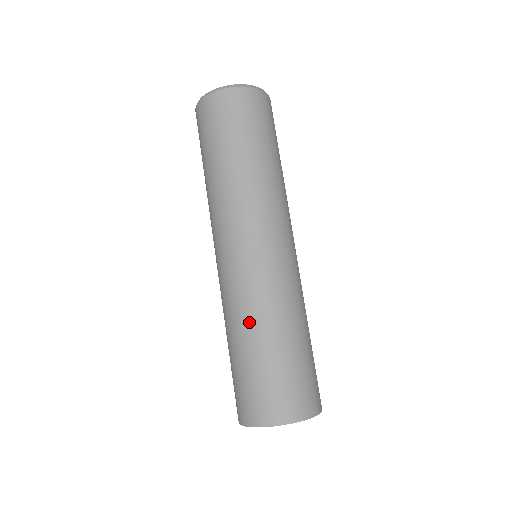
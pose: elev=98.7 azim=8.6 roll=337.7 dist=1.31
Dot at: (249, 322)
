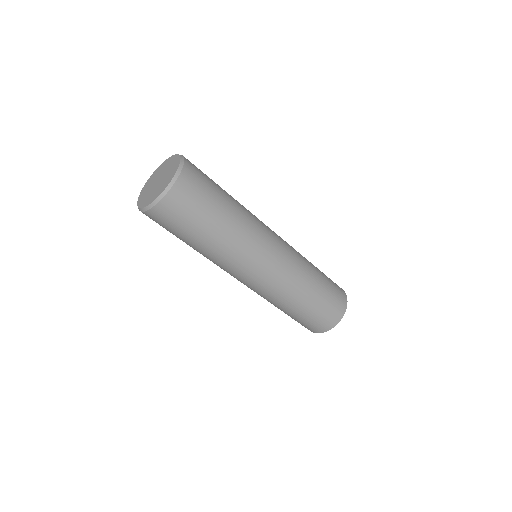
Dot at: occluded
